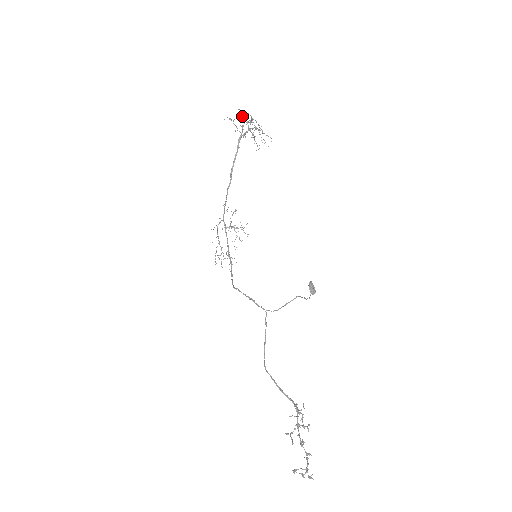
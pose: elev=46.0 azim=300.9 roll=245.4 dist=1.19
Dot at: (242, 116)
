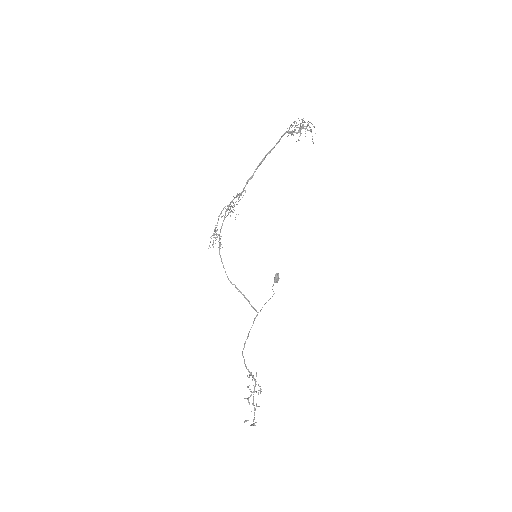
Dot at: occluded
